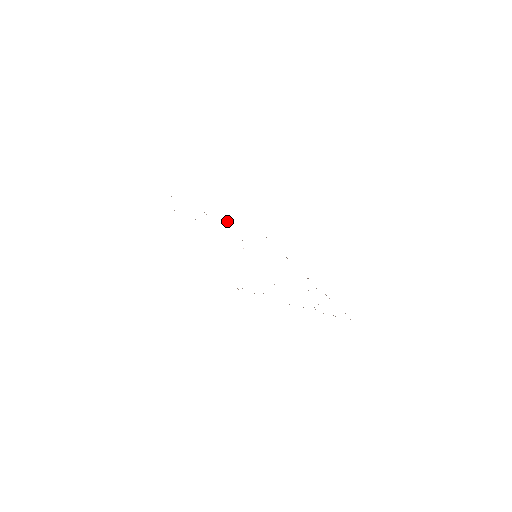
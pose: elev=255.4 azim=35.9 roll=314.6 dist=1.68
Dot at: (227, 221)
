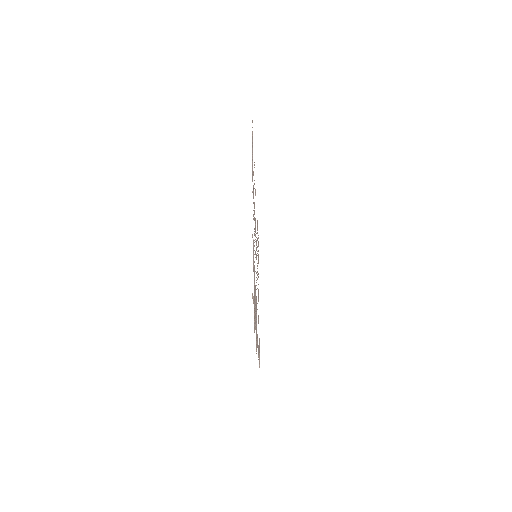
Dot at: occluded
